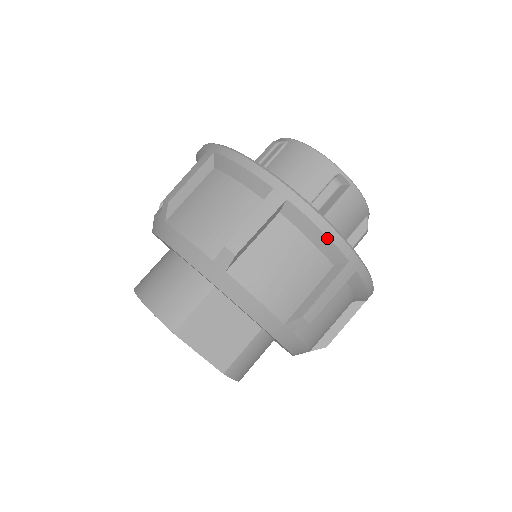
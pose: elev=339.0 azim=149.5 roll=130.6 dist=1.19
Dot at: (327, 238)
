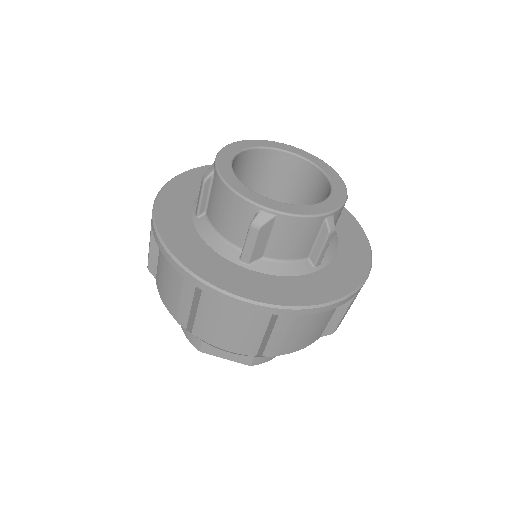
Dot at: (244, 308)
